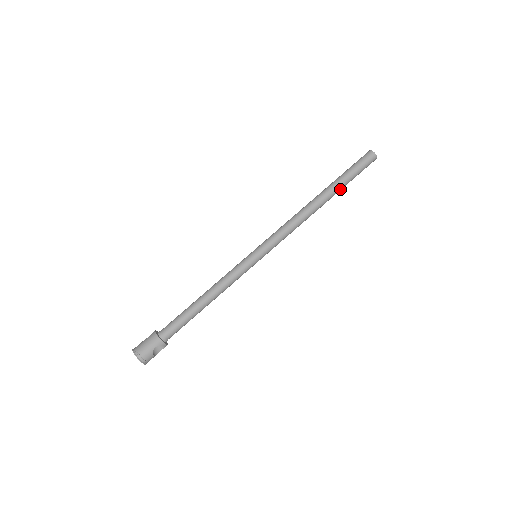
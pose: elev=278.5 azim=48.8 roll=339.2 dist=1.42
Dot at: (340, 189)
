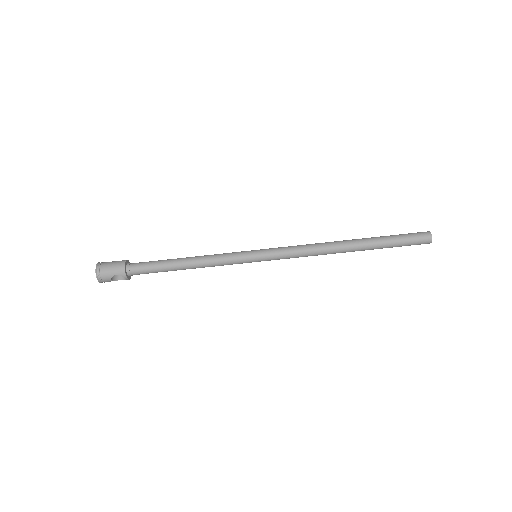
Dot at: (375, 248)
